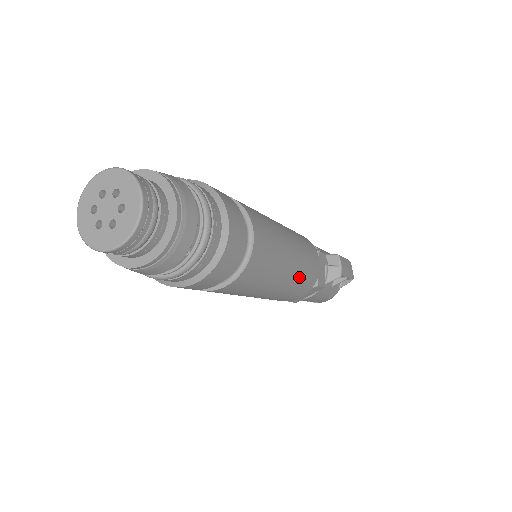
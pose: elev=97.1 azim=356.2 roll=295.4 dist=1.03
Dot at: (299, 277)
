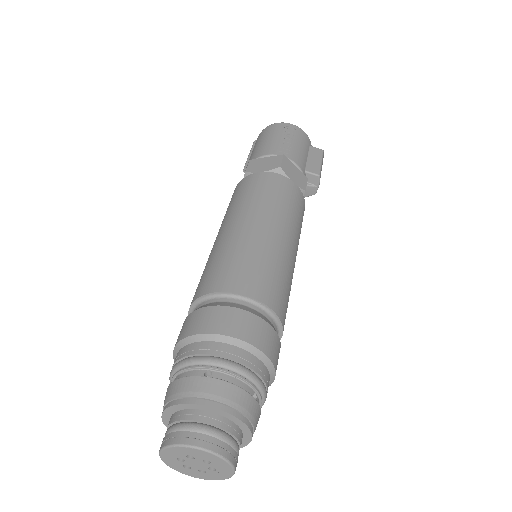
Dot at: occluded
